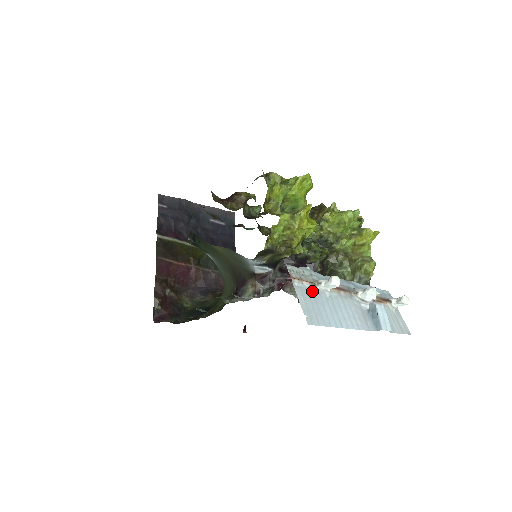
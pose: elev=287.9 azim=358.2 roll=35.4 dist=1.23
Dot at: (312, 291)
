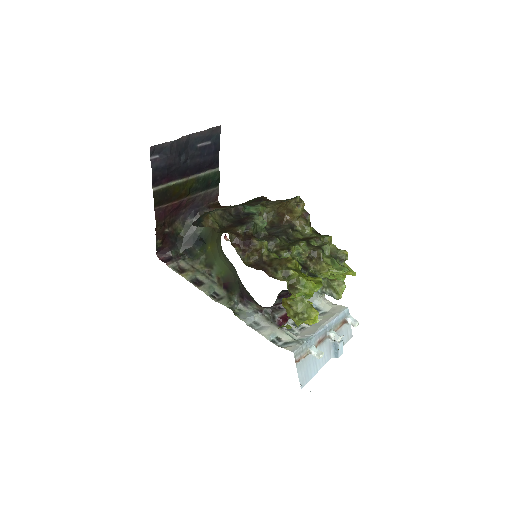
Dot at: (305, 360)
